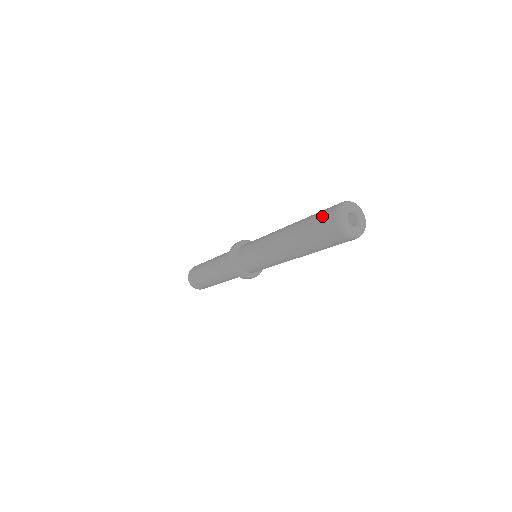
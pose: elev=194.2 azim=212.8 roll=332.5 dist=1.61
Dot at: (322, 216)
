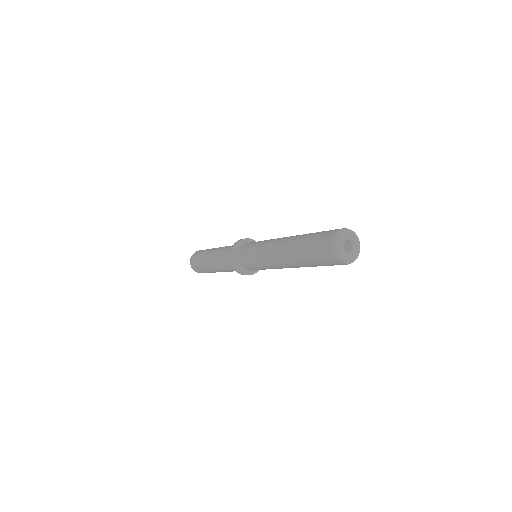
Dot at: (321, 257)
